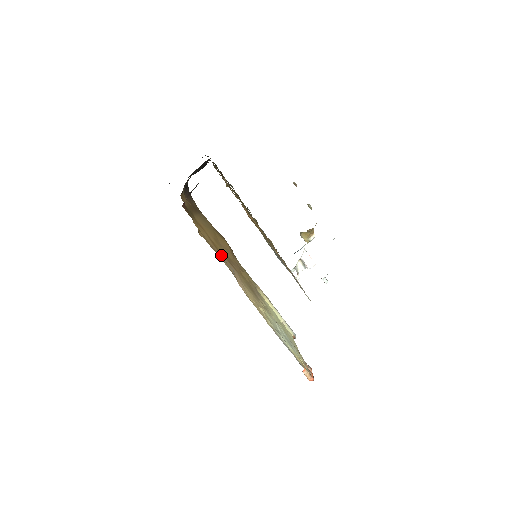
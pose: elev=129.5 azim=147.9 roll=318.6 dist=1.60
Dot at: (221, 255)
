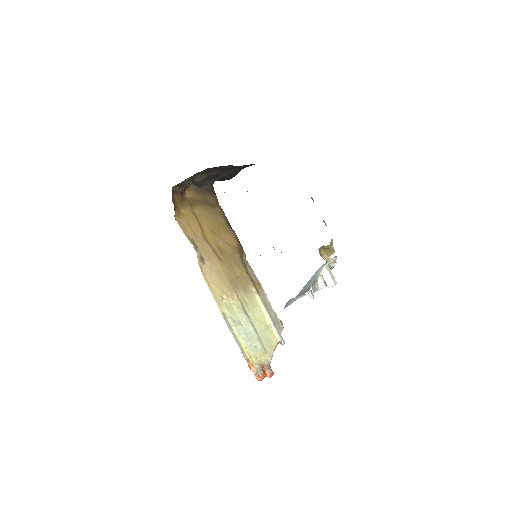
Dot at: (204, 242)
